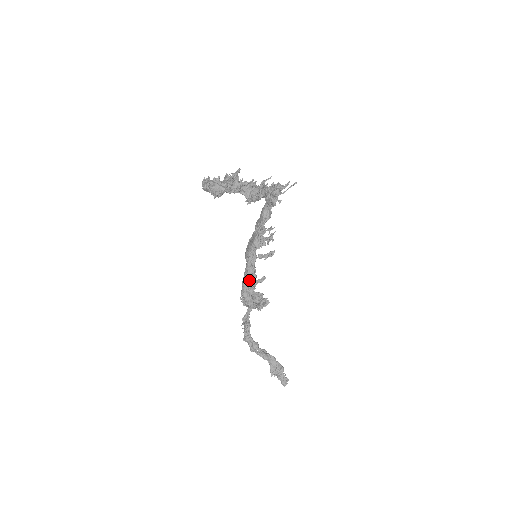
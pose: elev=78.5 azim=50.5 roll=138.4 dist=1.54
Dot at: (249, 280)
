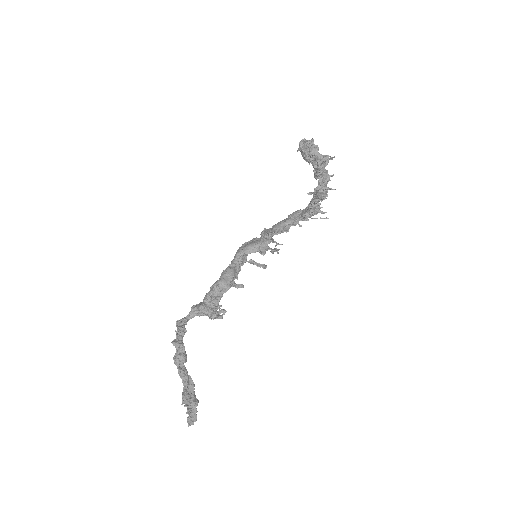
Dot at: (233, 275)
